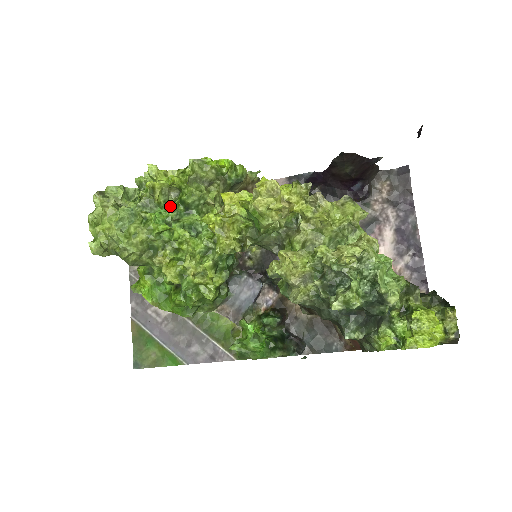
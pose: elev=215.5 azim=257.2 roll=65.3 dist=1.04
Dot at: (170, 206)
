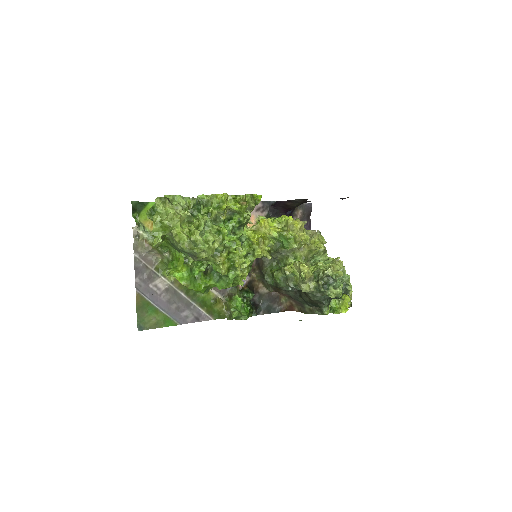
Dot at: (232, 223)
